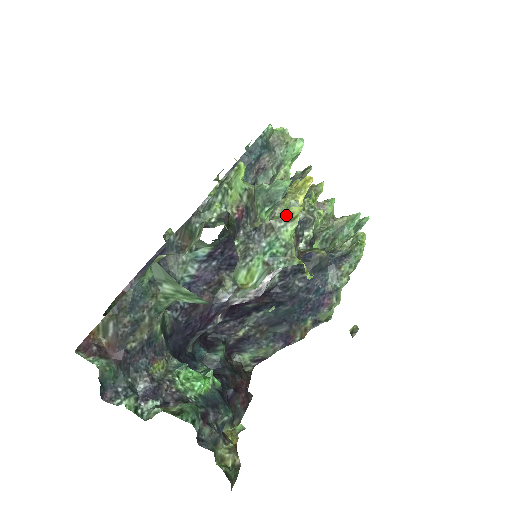
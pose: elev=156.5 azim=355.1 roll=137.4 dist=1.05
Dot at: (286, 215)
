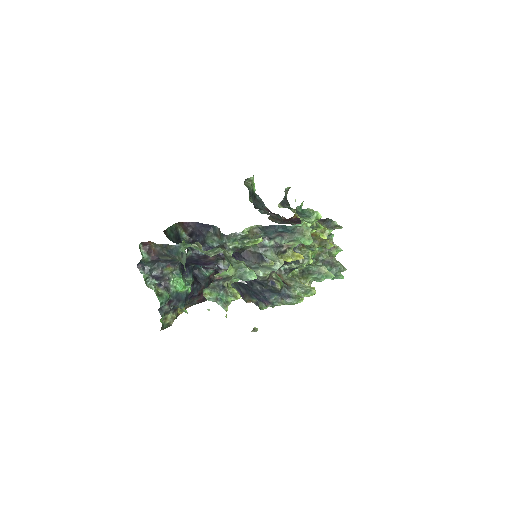
Dot at: (234, 294)
